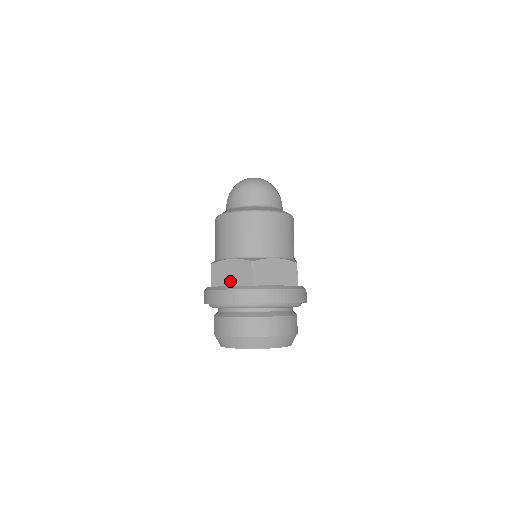
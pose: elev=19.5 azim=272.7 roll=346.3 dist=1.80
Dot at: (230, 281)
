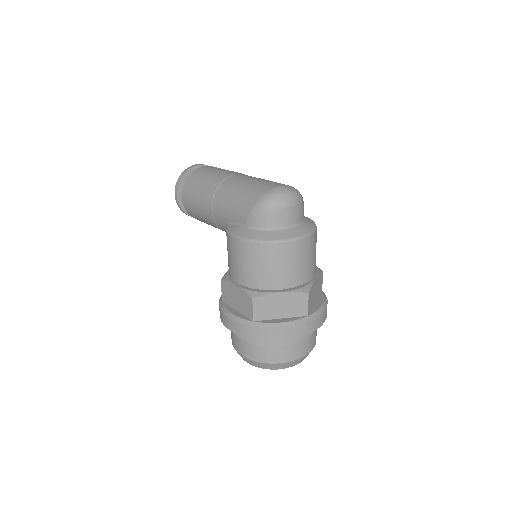
Dot at: (280, 314)
